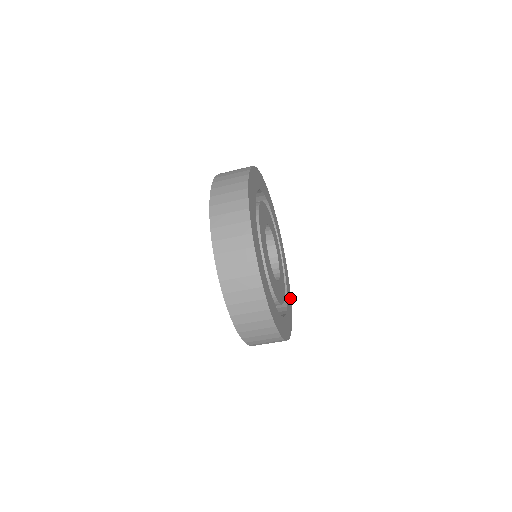
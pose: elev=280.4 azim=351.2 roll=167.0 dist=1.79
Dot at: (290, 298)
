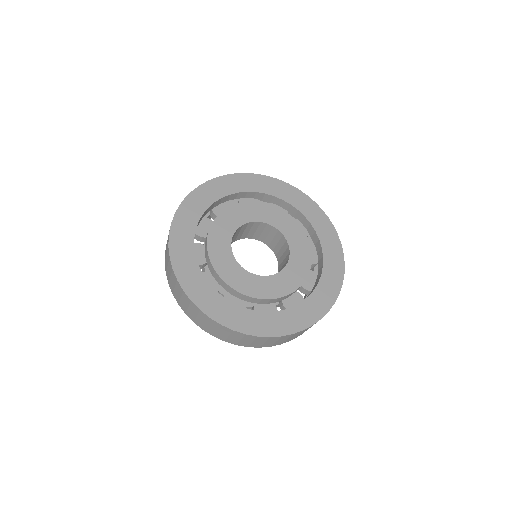
Dot at: (338, 249)
